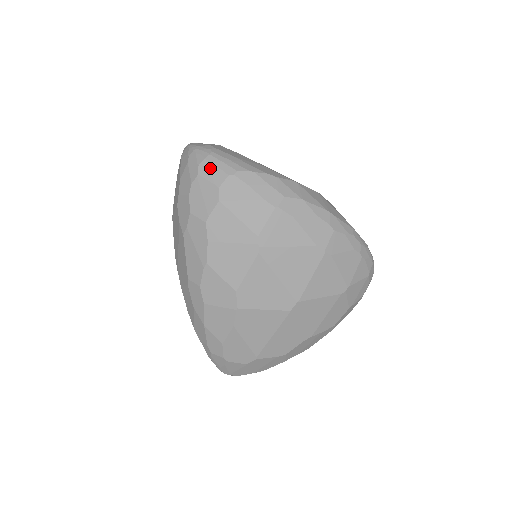
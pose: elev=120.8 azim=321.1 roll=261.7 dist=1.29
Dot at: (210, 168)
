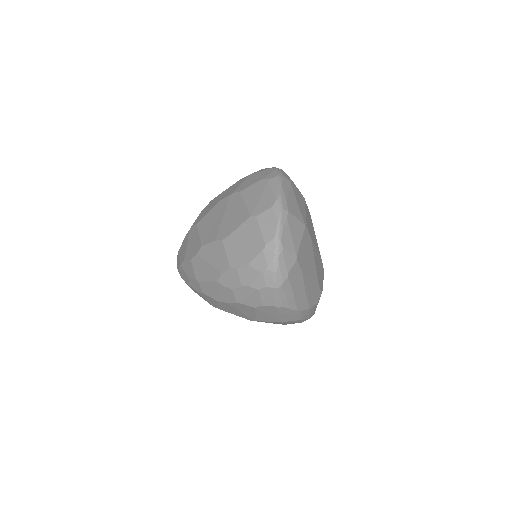
Dot at: (269, 295)
